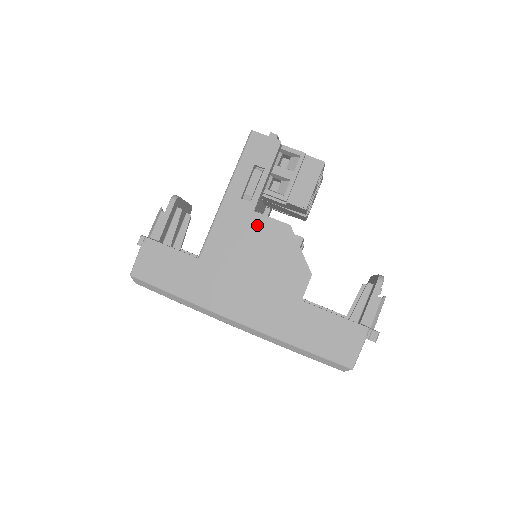
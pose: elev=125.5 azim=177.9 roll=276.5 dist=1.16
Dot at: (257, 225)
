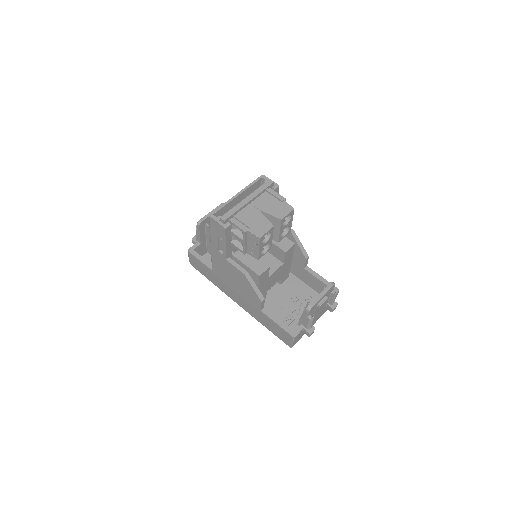
Dot at: (230, 267)
